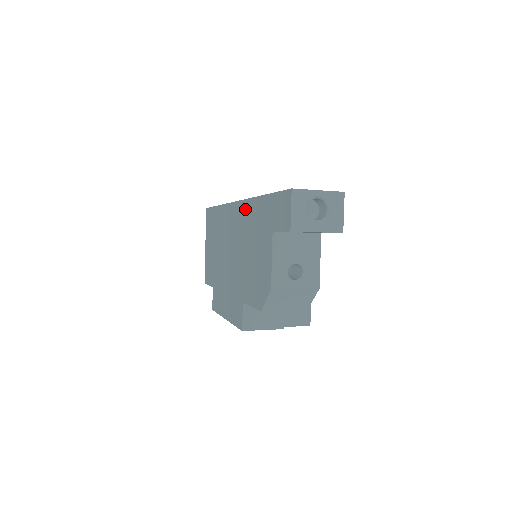
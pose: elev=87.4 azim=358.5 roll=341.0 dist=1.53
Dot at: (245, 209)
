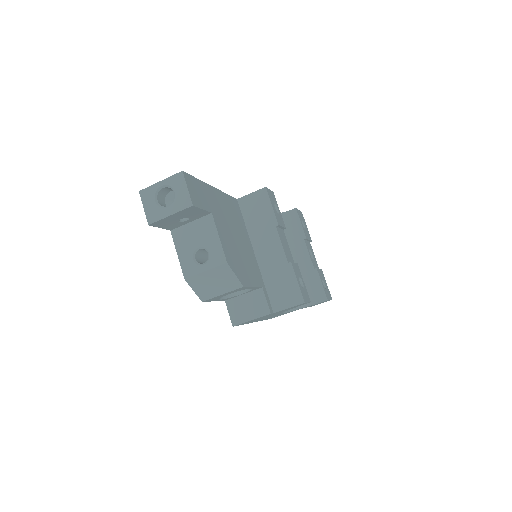
Dot at: occluded
